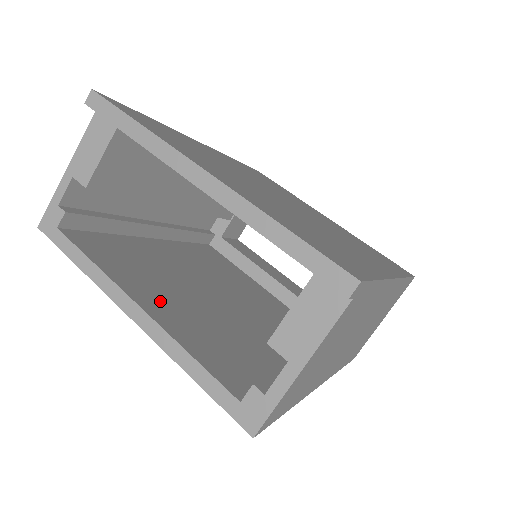
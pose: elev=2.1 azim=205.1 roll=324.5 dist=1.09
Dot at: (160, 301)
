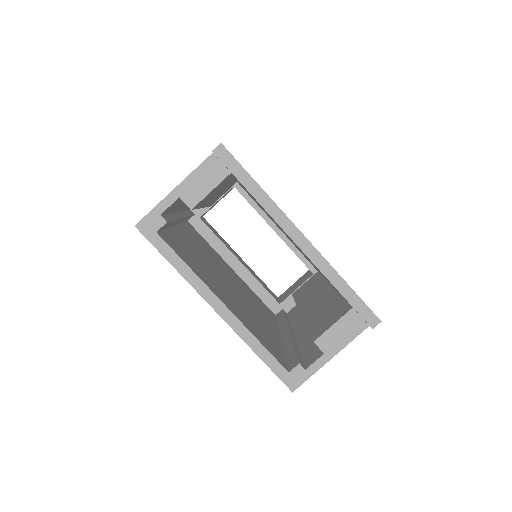
Dot at: (224, 297)
